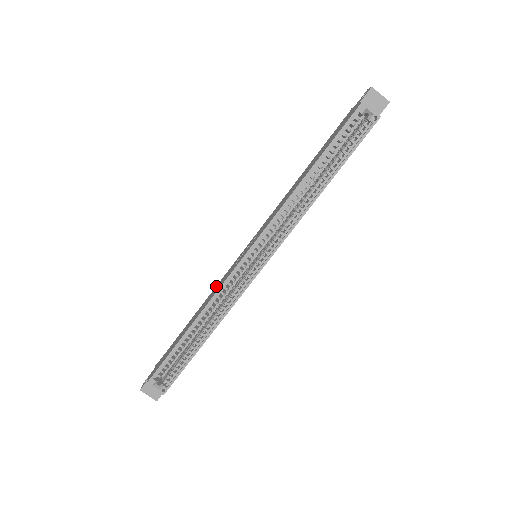
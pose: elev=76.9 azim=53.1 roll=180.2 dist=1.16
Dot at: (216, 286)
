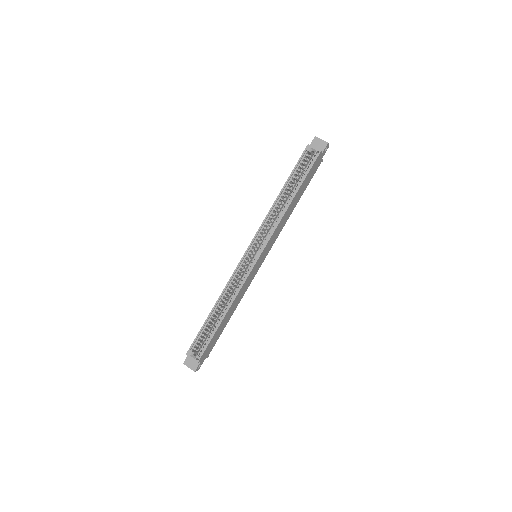
Dot at: occluded
